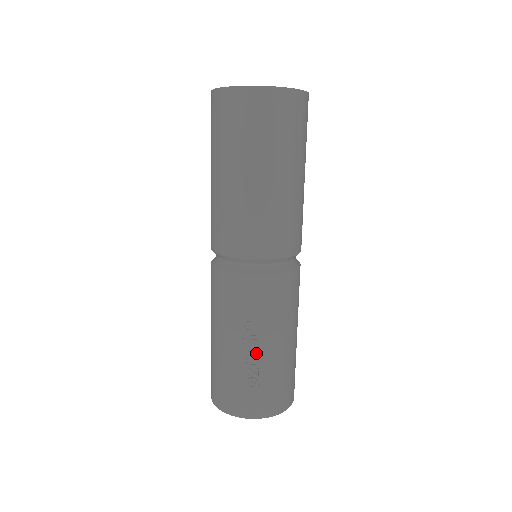
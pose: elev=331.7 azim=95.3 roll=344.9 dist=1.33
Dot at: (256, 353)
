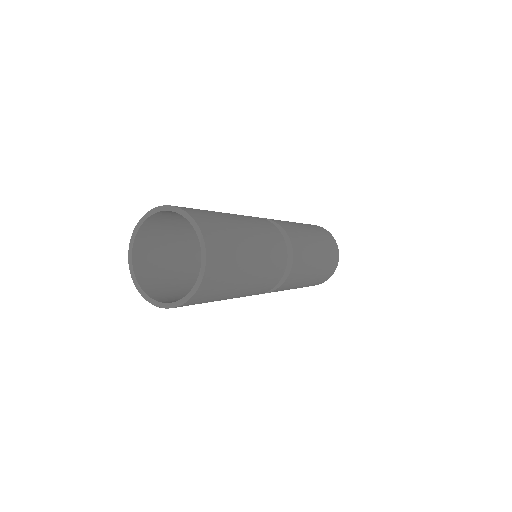
Dot at: occluded
